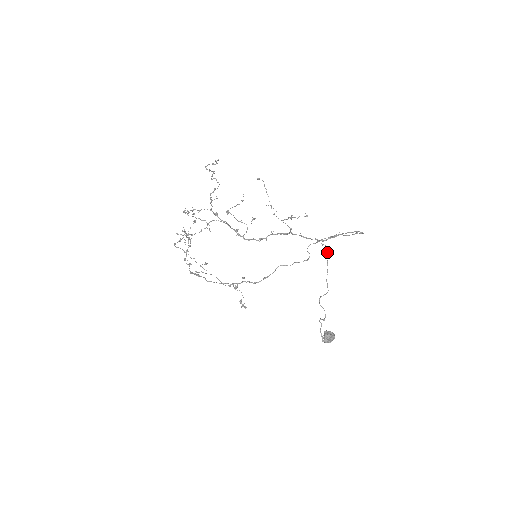
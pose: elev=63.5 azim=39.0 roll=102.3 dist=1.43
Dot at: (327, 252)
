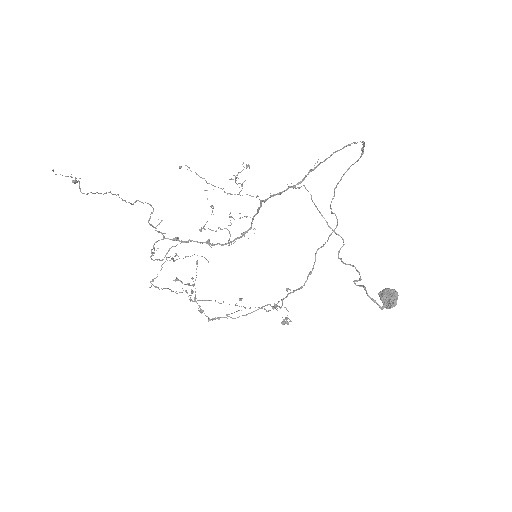
Dot at: occluded
